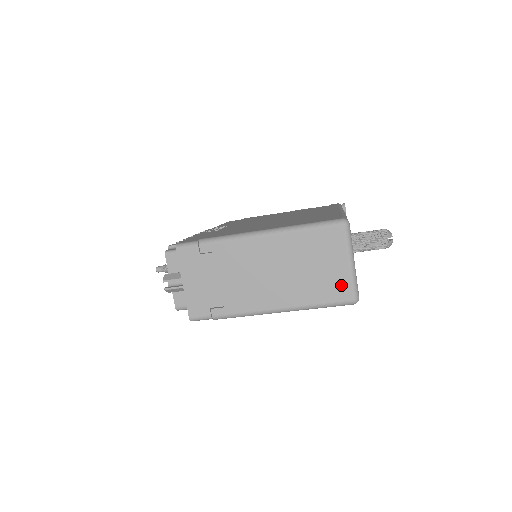
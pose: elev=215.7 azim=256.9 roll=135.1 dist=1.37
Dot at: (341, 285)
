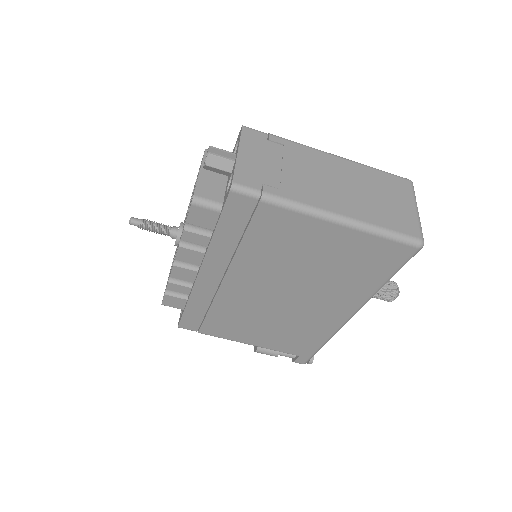
Dot at: (409, 222)
